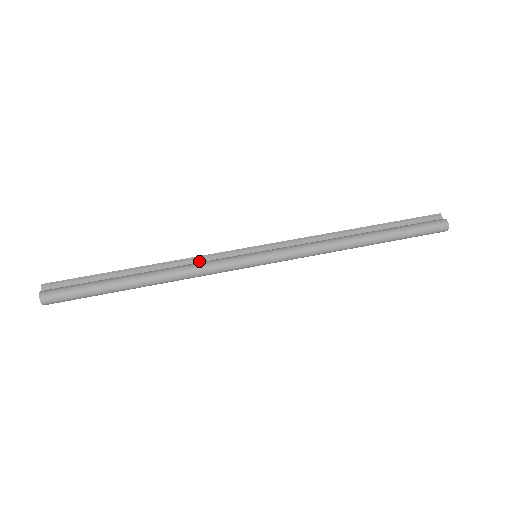
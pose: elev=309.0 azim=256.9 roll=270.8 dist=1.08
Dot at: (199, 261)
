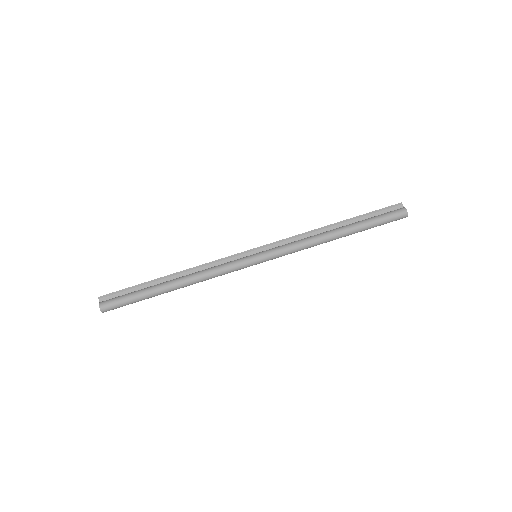
Dot at: (213, 266)
